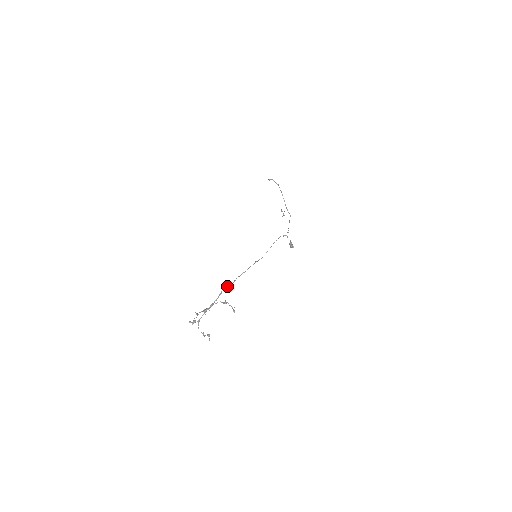
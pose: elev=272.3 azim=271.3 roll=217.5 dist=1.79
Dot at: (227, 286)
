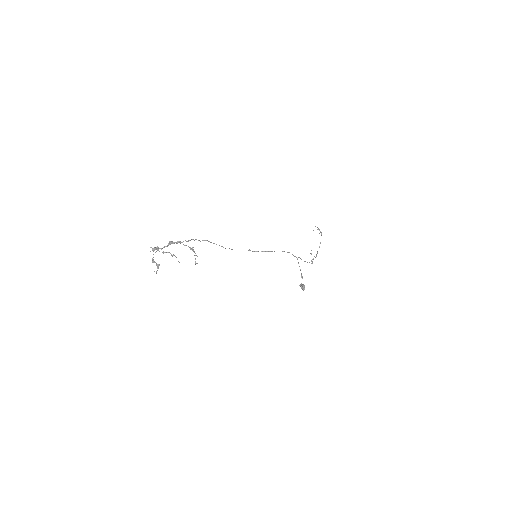
Dot at: (205, 240)
